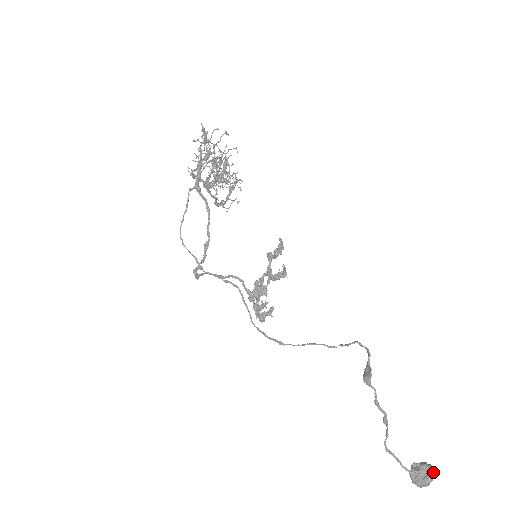
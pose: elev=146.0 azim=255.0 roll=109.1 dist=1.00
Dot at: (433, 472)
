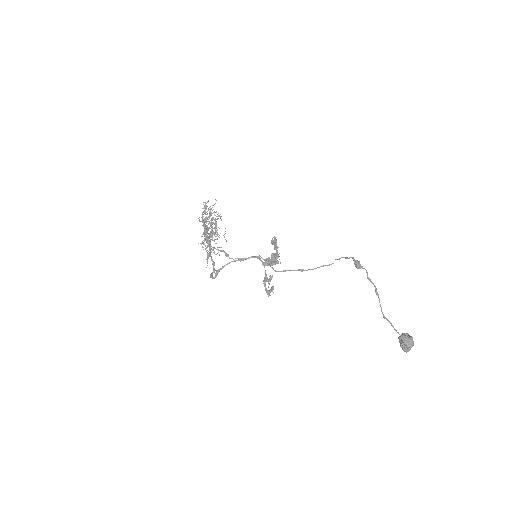
Dot at: occluded
